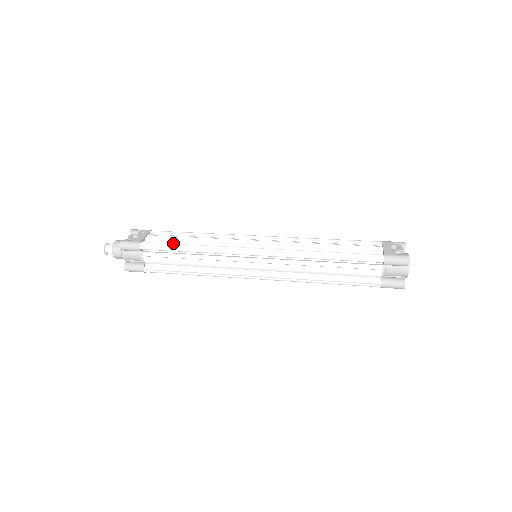
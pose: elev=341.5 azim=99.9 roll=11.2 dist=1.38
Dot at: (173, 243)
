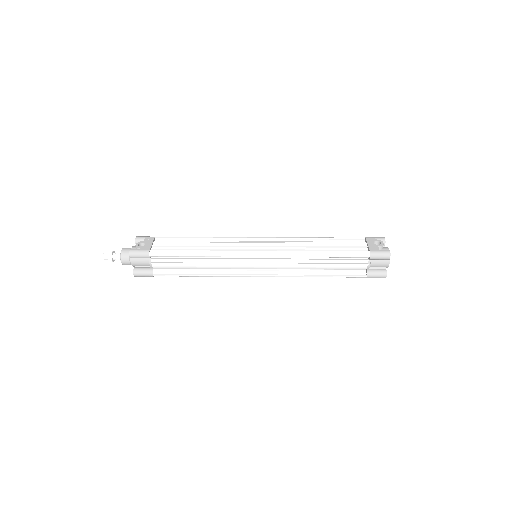
Dot at: (180, 249)
